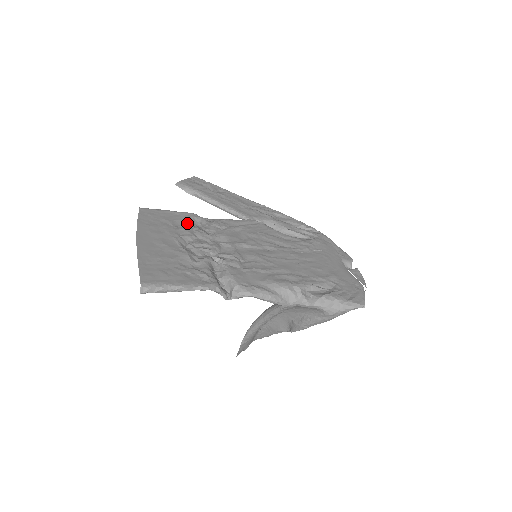
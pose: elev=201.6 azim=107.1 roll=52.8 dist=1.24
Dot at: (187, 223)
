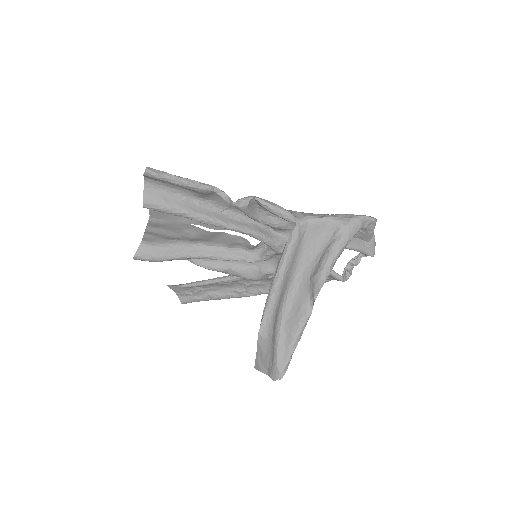
Dot at: (182, 246)
